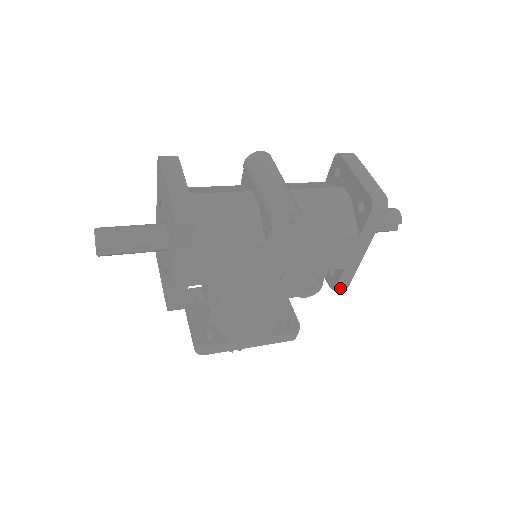
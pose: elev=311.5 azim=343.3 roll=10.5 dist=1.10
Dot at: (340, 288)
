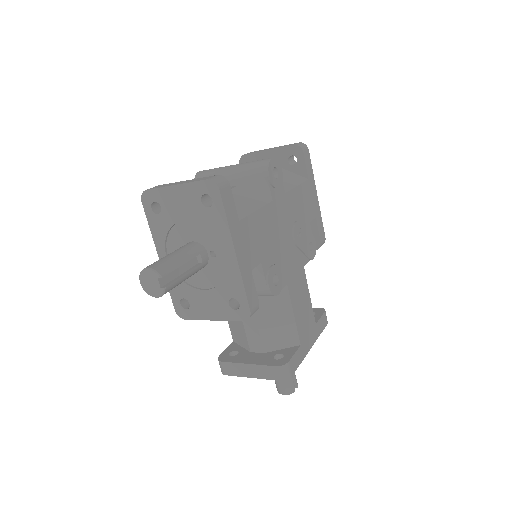
Dot at: (322, 243)
